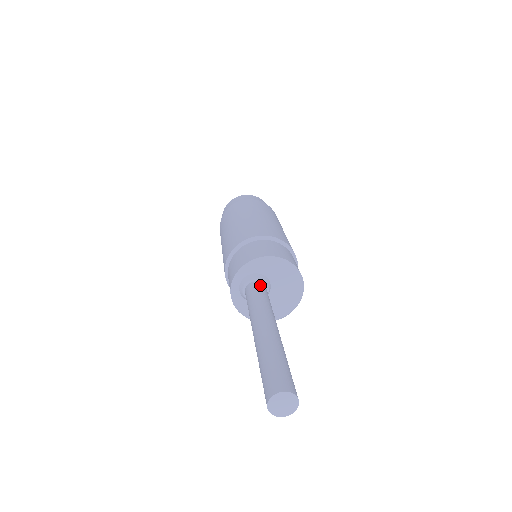
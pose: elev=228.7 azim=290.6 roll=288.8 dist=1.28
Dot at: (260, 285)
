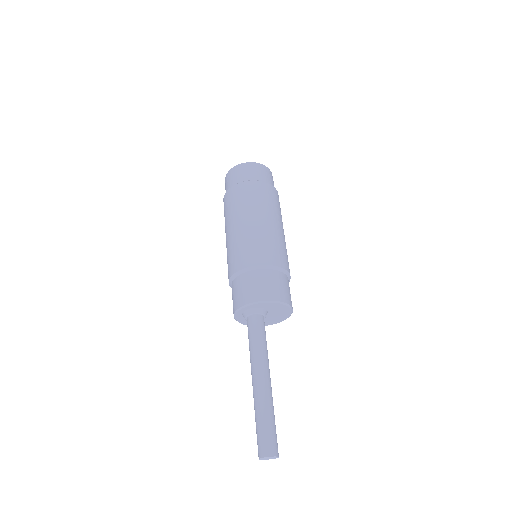
Dot at: (261, 321)
